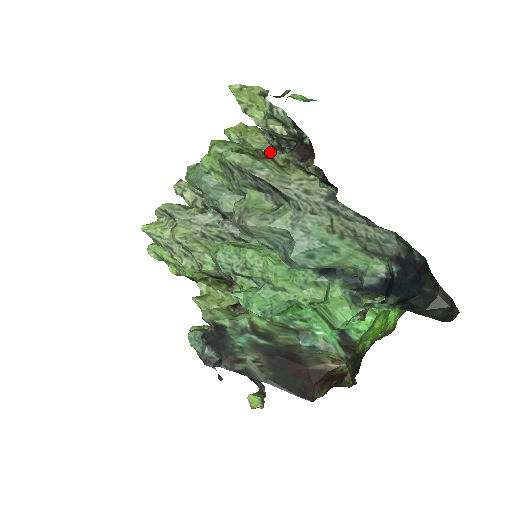
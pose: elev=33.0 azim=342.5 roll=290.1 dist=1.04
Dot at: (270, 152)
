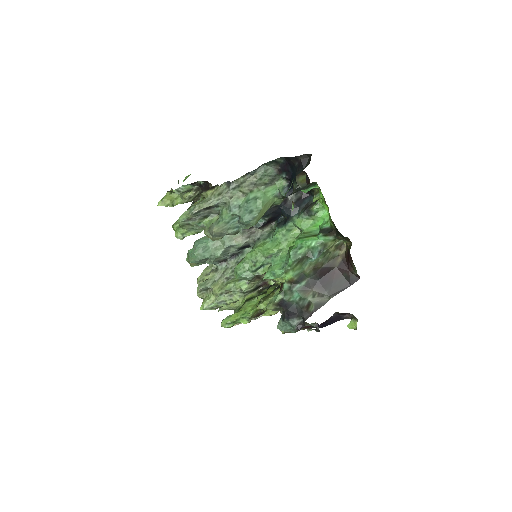
Dot at: occluded
